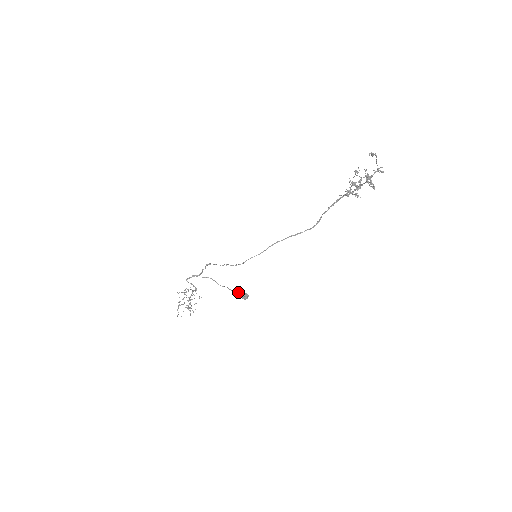
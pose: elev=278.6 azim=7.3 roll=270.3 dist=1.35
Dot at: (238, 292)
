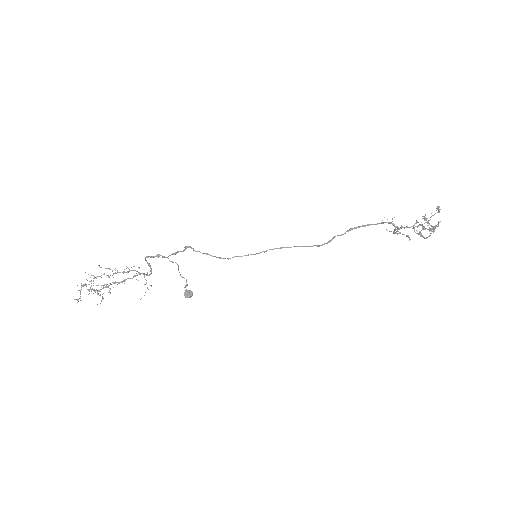
Dot at: (185, 287)
